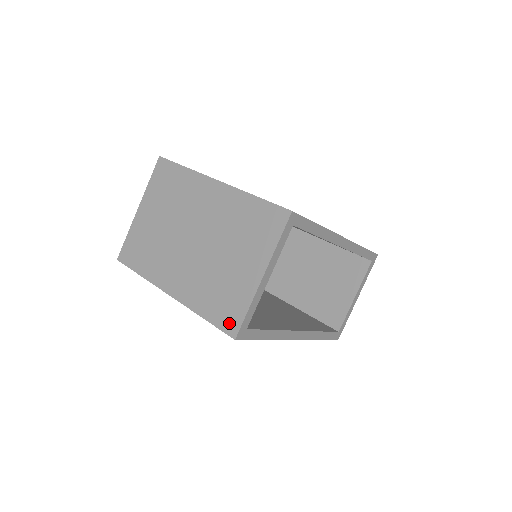
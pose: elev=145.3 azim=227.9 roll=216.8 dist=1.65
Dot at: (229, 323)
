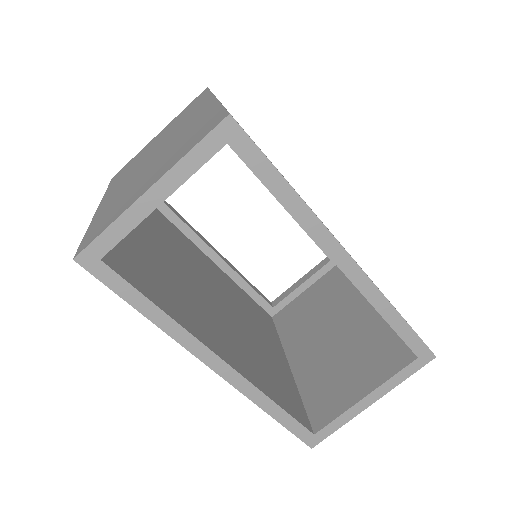
Dot at: (88, 240)
